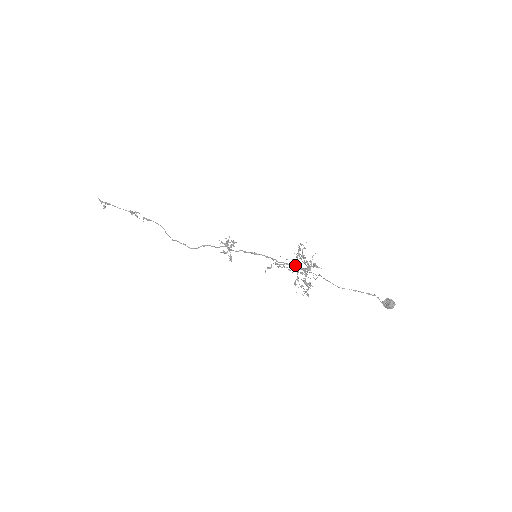
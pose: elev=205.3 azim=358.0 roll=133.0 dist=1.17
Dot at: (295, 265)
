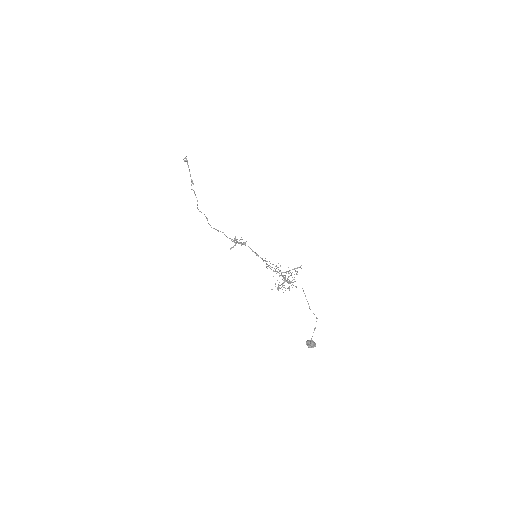
Dot at: occluded
